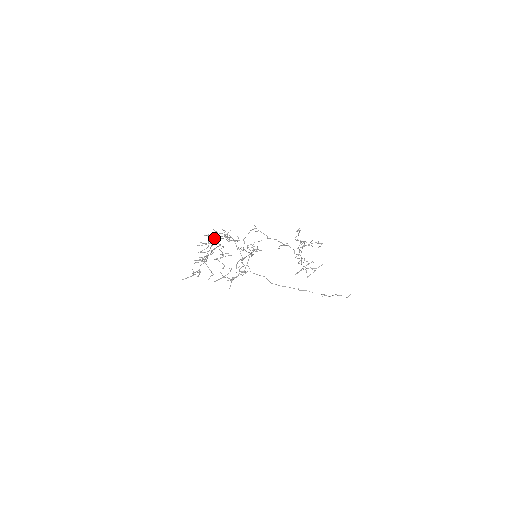
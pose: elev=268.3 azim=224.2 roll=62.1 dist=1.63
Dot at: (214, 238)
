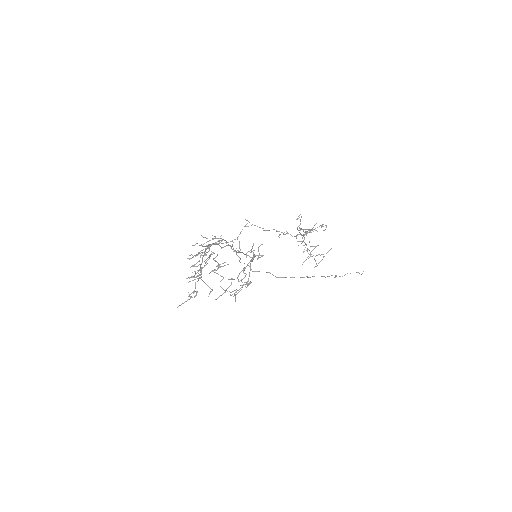
Dot at: (204, 246)
